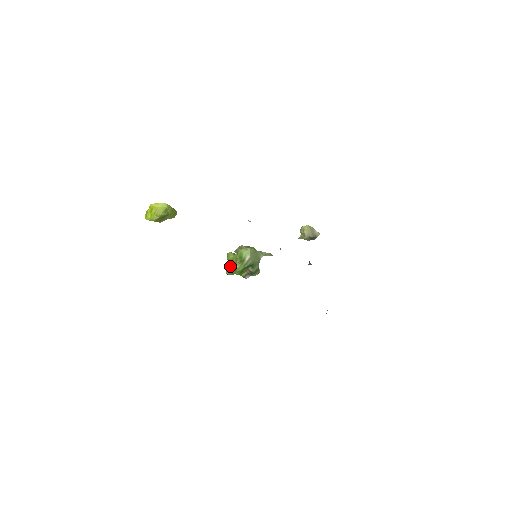
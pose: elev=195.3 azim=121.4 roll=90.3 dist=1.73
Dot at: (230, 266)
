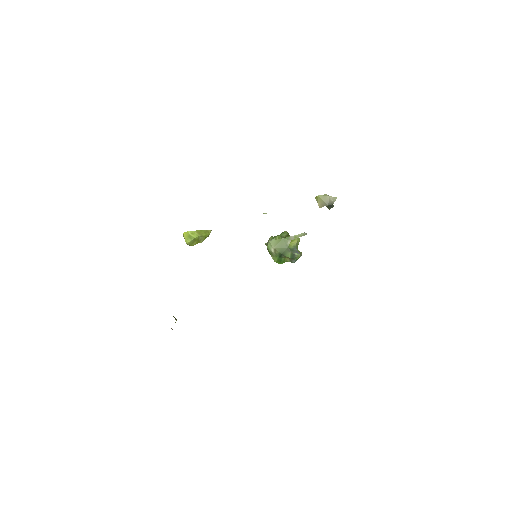
Dot at: occluded
